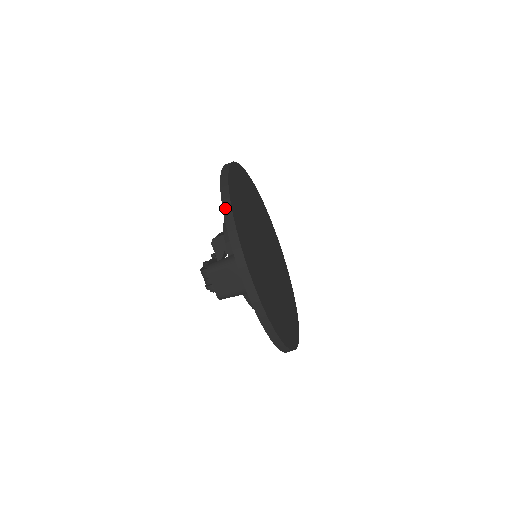
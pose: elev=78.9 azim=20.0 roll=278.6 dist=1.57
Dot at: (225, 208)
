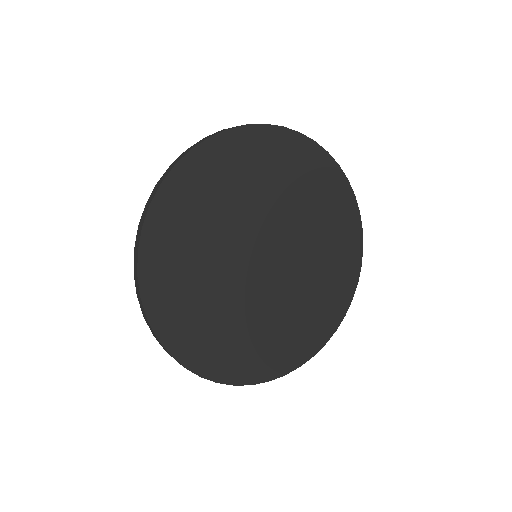
Dot at: (134, 264)
